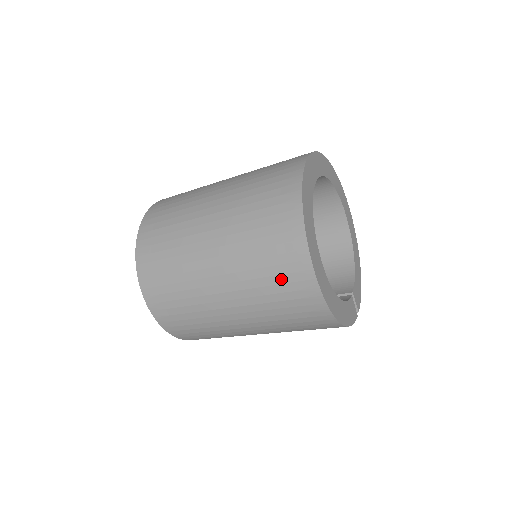
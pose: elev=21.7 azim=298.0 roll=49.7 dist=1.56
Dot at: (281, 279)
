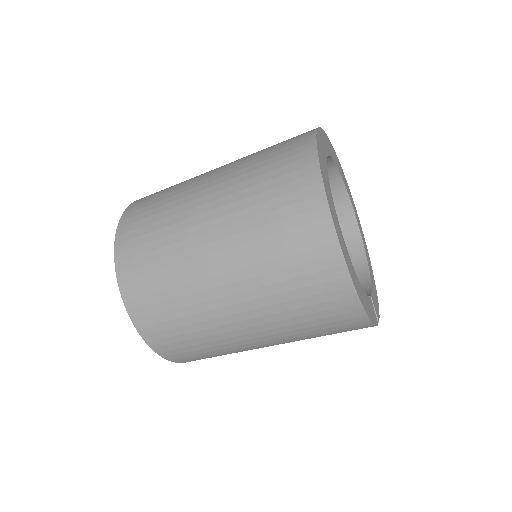
Dot at: (291, 235)
